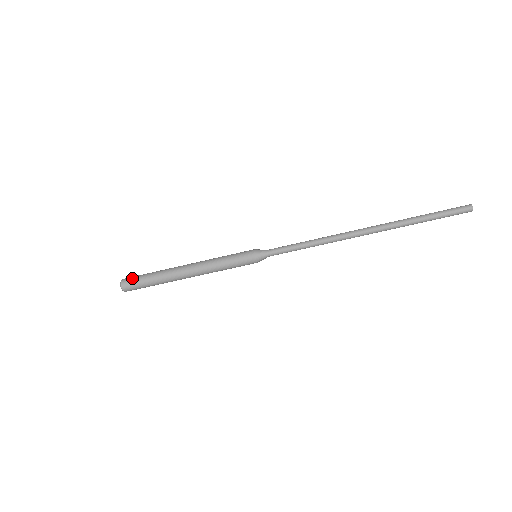
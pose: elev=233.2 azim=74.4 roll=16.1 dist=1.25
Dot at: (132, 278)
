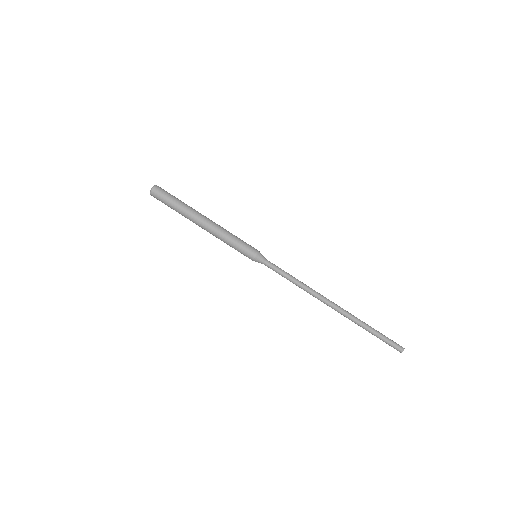
Dot at: (163, 193)
